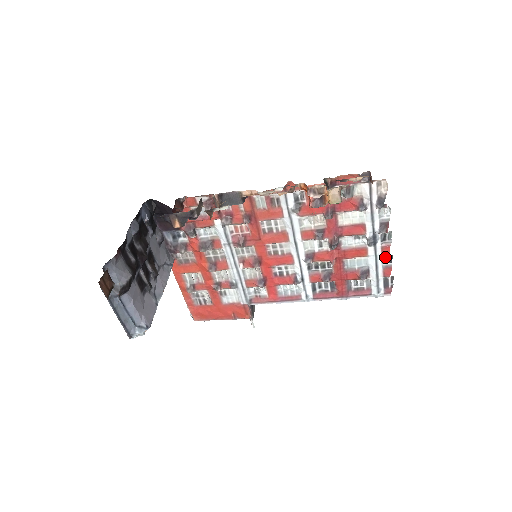
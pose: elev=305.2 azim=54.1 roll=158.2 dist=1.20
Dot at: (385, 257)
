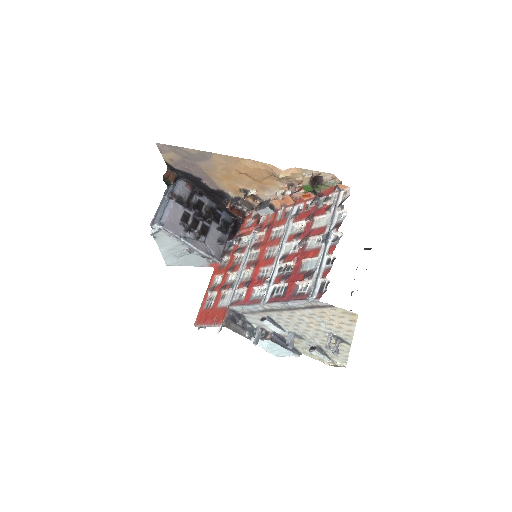
Dot at: (331, 259)
